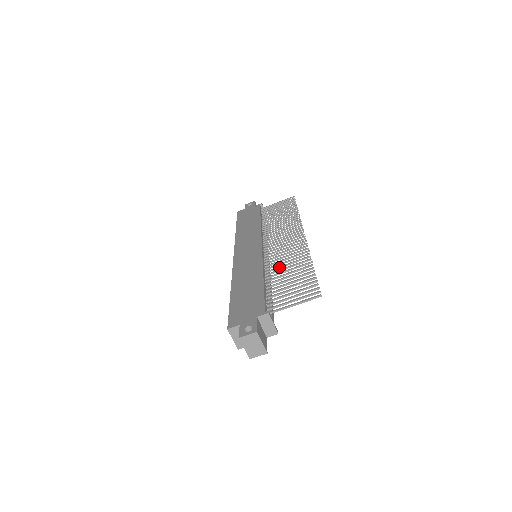
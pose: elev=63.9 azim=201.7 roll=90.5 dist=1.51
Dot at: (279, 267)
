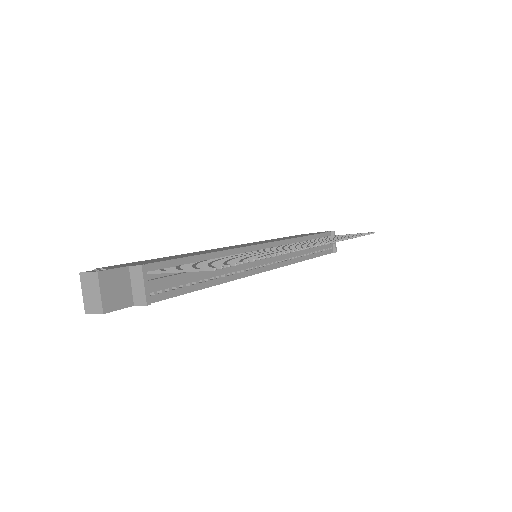
Dot at: (243, 255)
